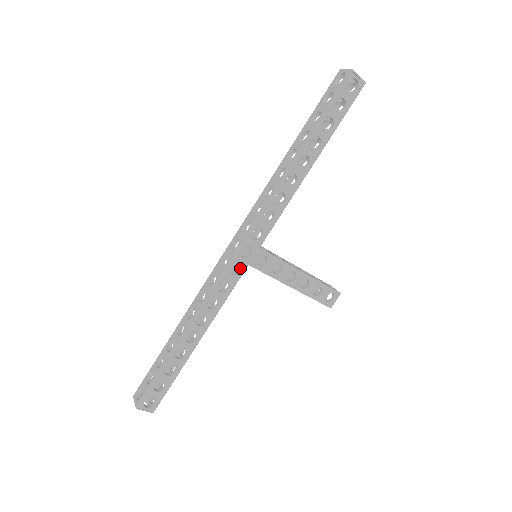
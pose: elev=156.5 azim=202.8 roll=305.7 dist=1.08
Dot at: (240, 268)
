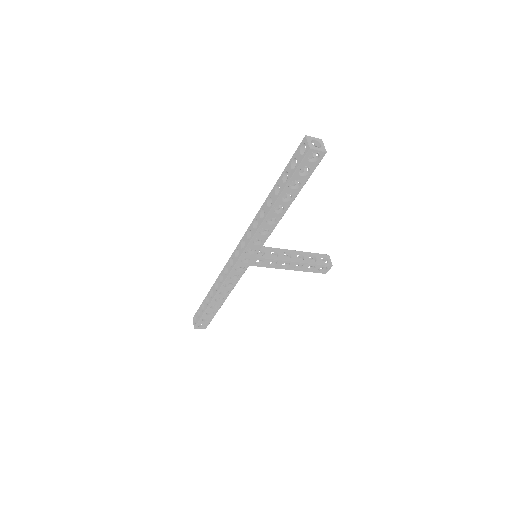
Dot at: (243, 268)
